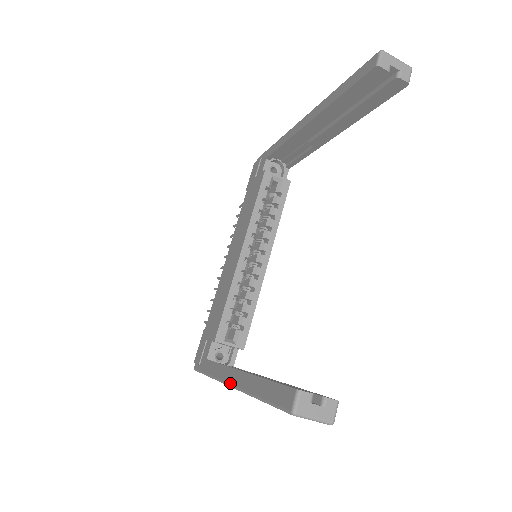
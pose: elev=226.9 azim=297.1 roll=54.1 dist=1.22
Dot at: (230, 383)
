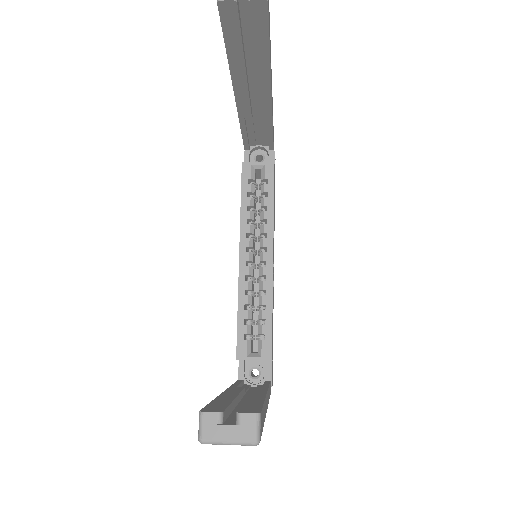
Dot at: occluded
